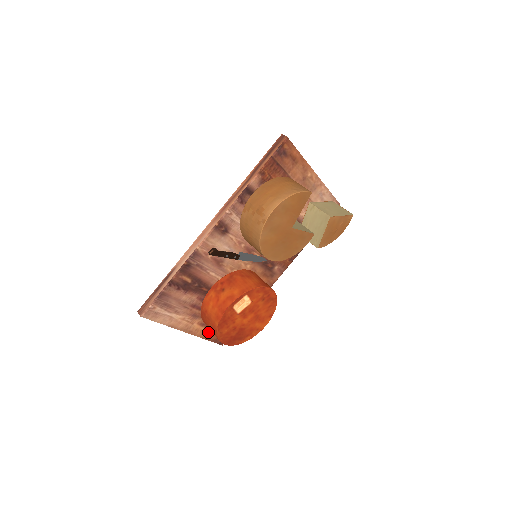
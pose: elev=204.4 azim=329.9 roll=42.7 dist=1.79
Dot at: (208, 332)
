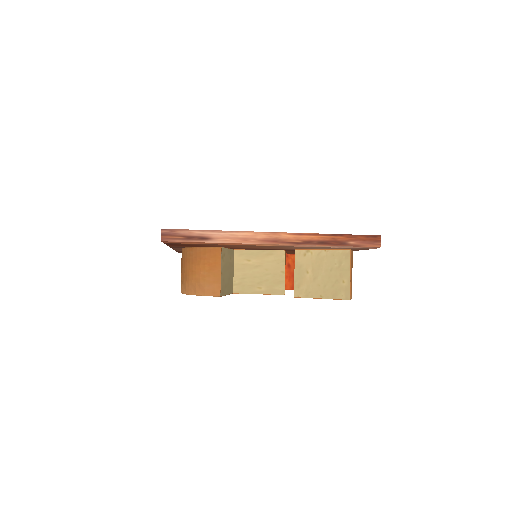
Dot at: occluded
